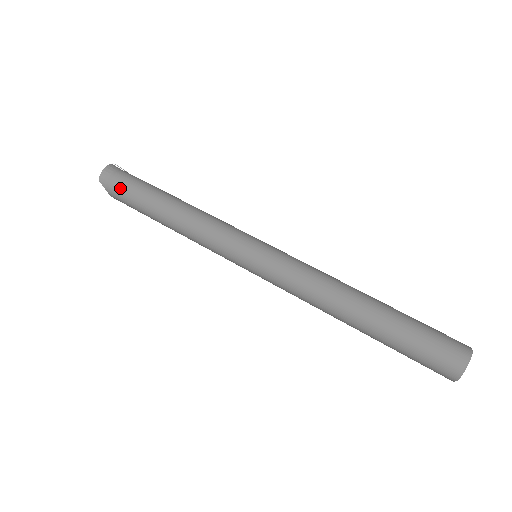
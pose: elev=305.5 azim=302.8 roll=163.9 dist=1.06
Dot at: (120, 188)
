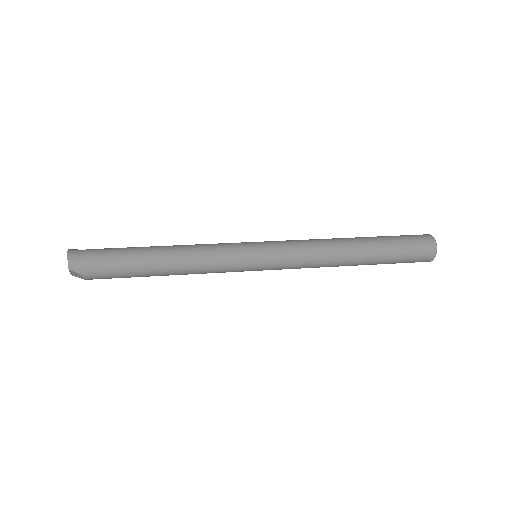
Dot at: (98, 264)
